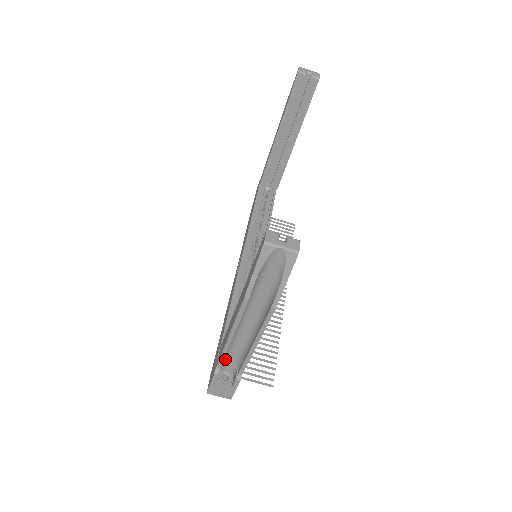
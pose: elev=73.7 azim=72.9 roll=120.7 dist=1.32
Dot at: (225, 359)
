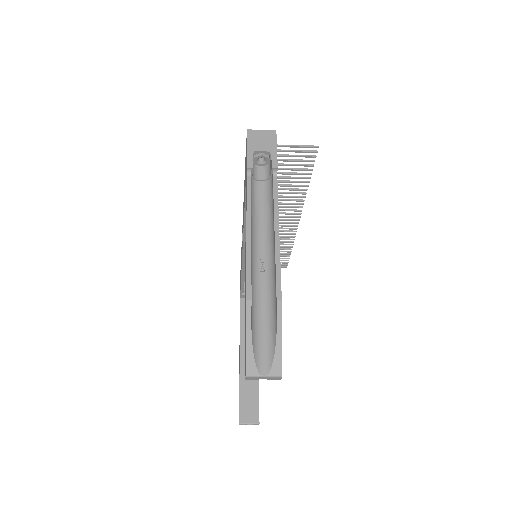
Dot at: occluded
